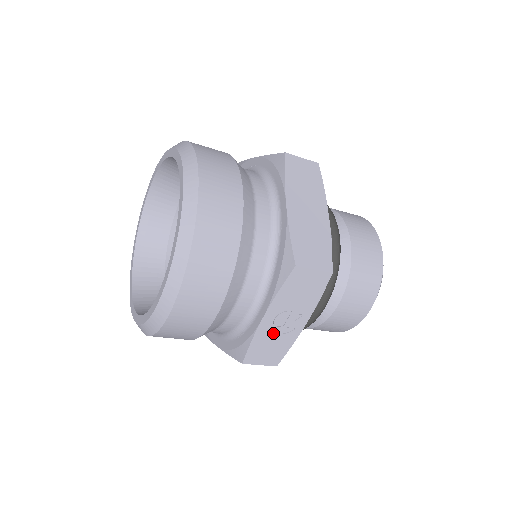
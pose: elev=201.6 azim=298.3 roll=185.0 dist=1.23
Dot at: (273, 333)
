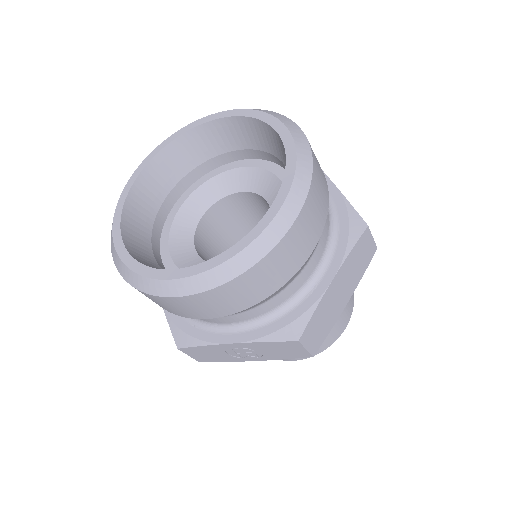
Dot at: (225, 351)
